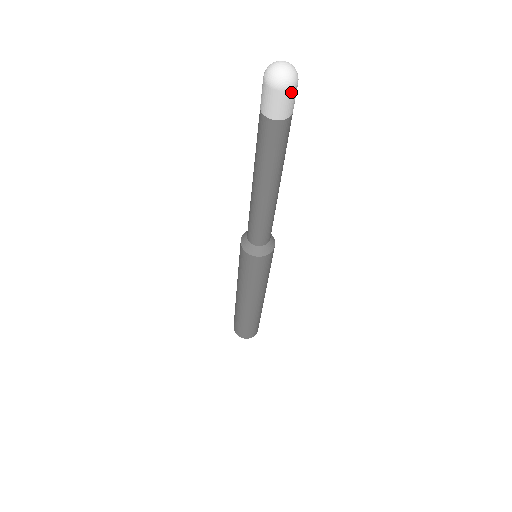
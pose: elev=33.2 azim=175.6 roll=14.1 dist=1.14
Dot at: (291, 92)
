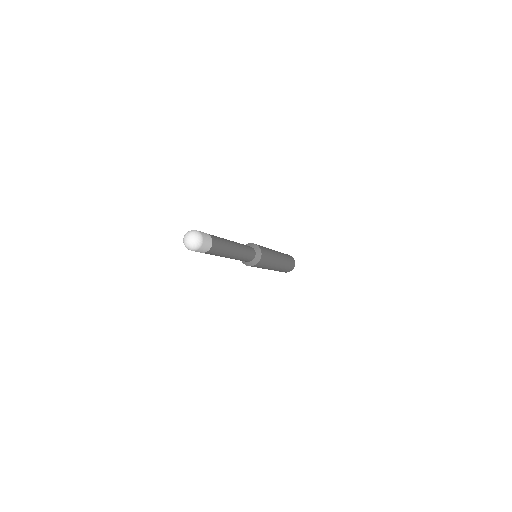
Dot at: (204, 240)
